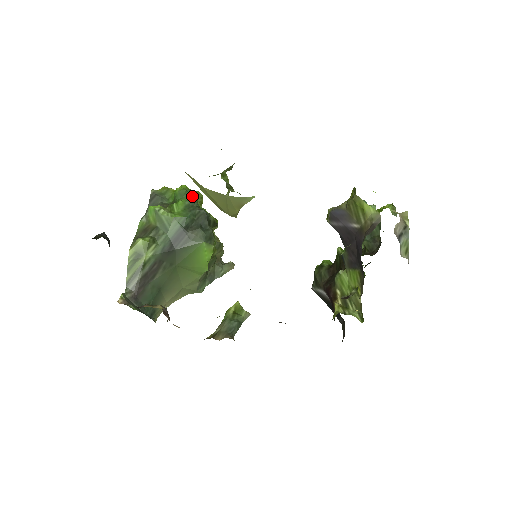
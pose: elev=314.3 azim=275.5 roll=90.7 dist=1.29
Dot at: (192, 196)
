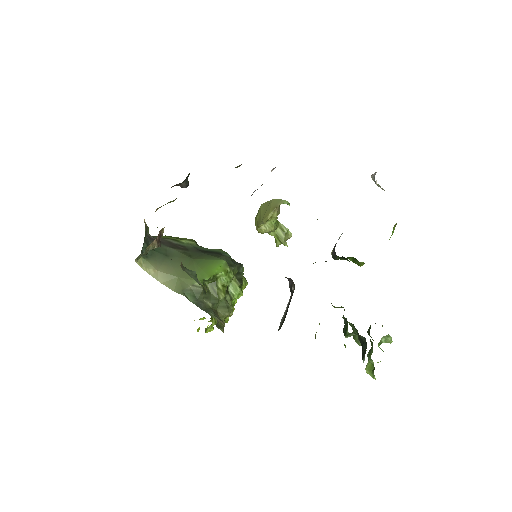
Dot at: occluded
